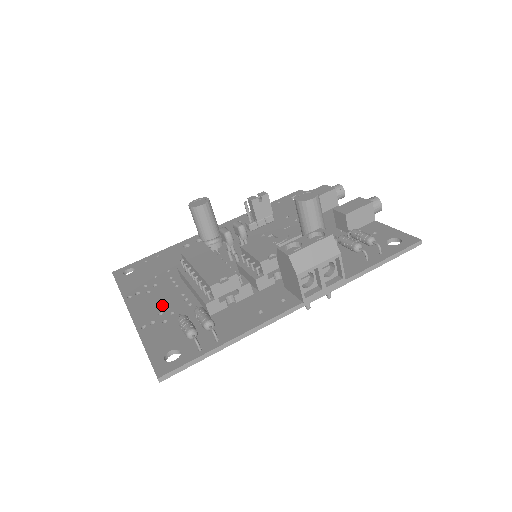
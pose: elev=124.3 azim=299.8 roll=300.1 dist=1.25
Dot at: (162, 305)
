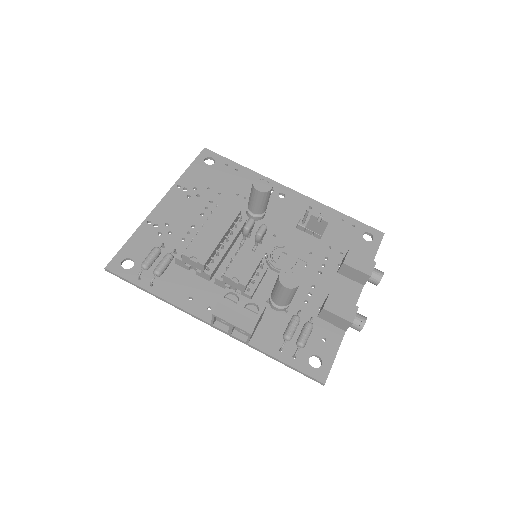
Dot at: (176, 219)
